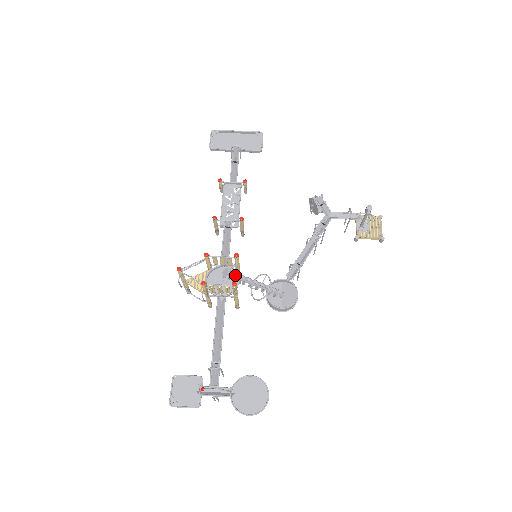
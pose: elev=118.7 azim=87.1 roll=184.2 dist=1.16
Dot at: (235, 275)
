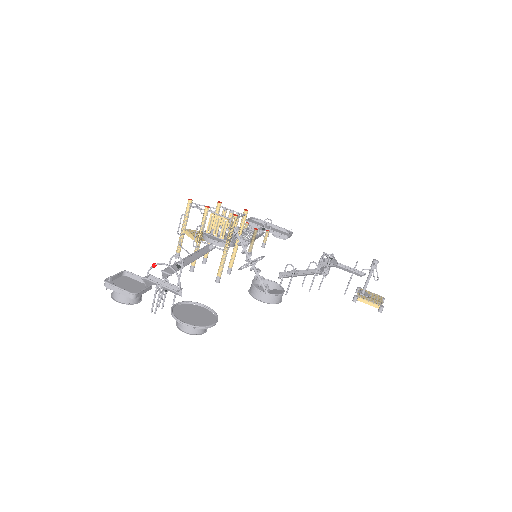
Dot at: (238, 217)
